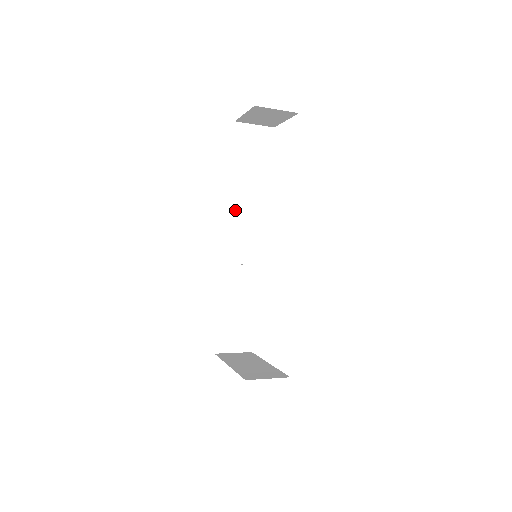
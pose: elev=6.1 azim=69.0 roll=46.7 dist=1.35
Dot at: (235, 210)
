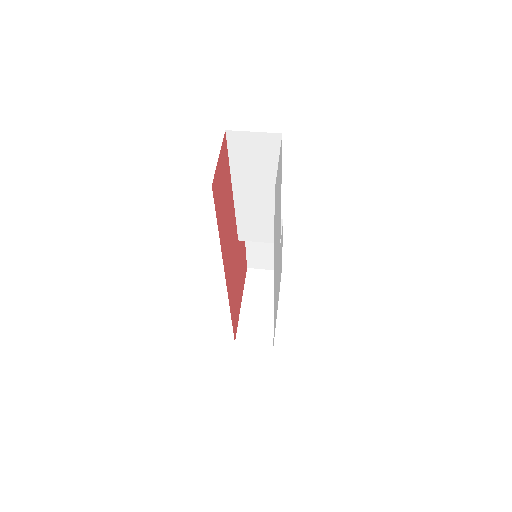
Dot at: (240, 206)
